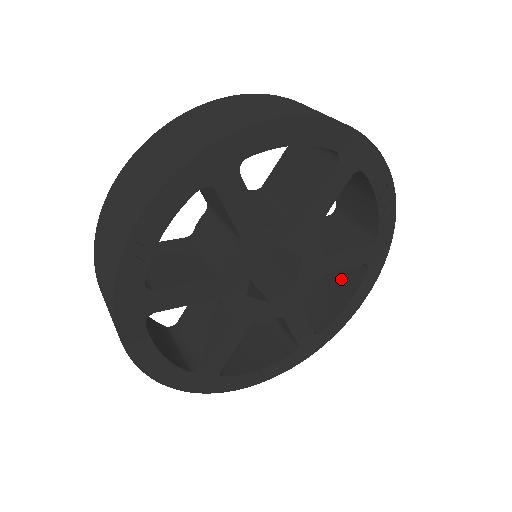
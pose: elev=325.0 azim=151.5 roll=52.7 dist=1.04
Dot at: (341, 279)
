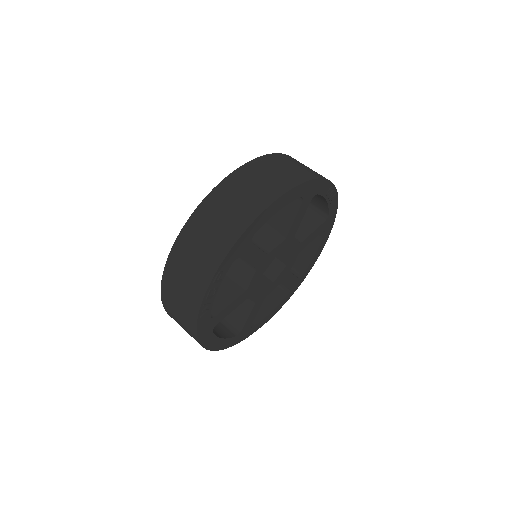
Dot at: occluded
